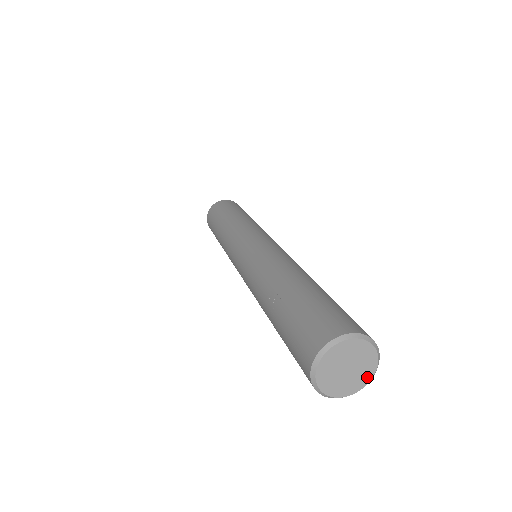
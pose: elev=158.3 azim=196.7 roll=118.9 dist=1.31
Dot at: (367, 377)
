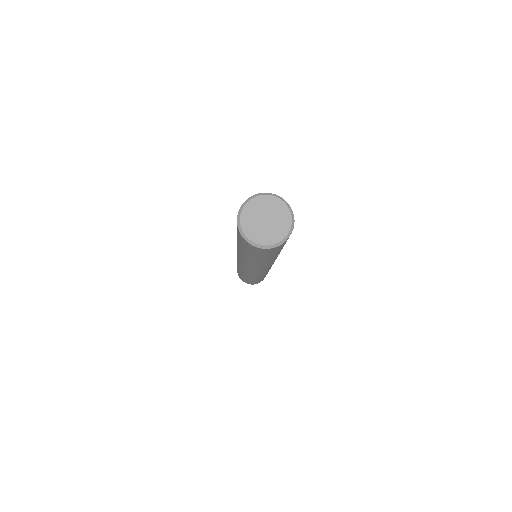
Dot at: (269, 240)
